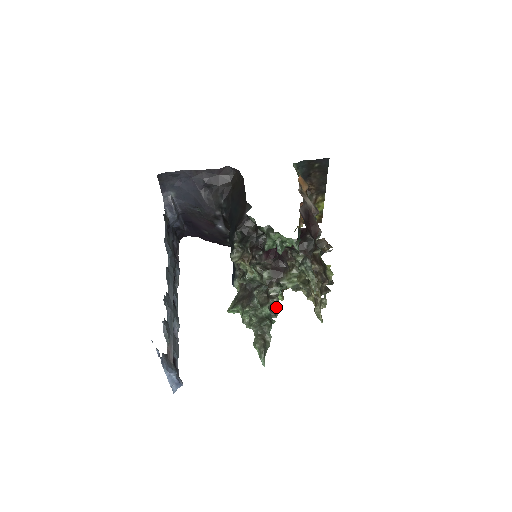
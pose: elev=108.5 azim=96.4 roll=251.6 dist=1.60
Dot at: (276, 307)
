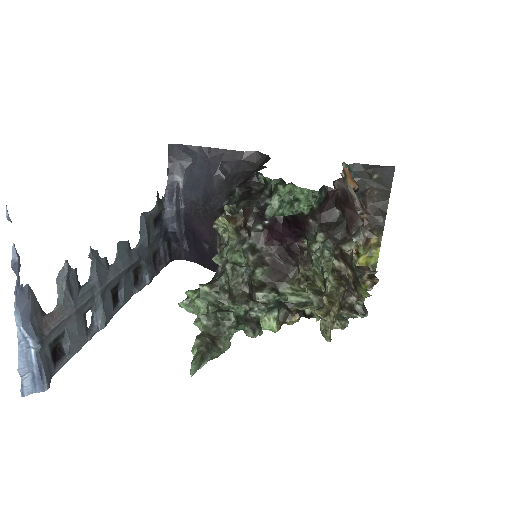
Dot at: (260, 325)
